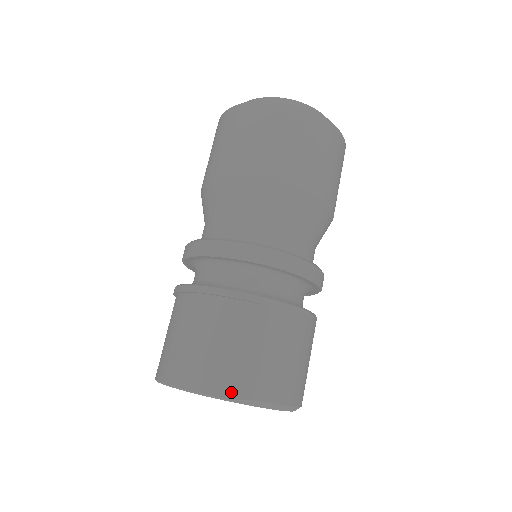
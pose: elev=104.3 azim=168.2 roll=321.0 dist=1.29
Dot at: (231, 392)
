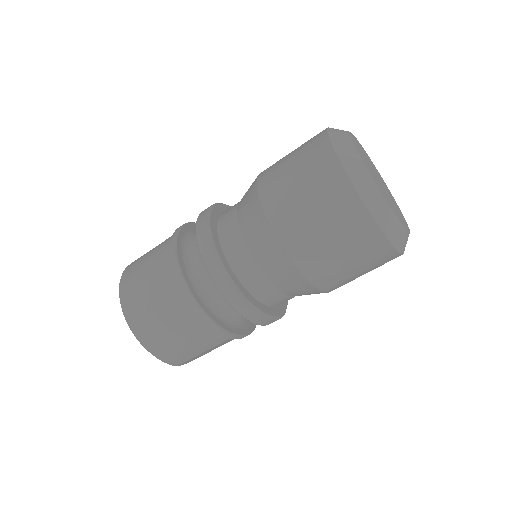
Dot at: (126, 308)
